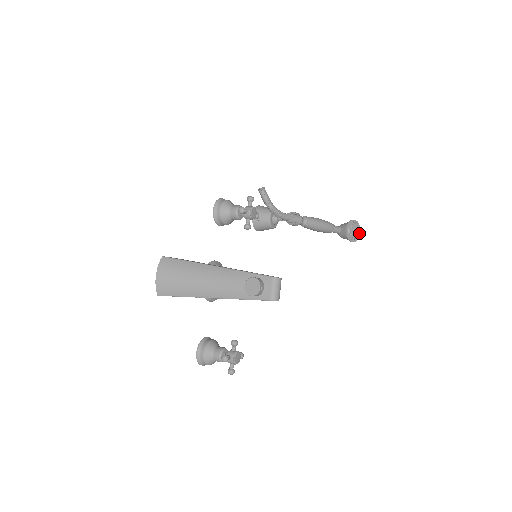
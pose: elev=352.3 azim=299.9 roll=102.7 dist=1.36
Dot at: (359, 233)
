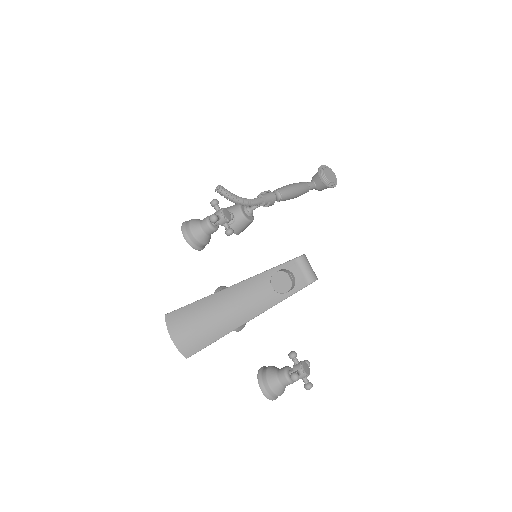
Dot at: (334, 175)
